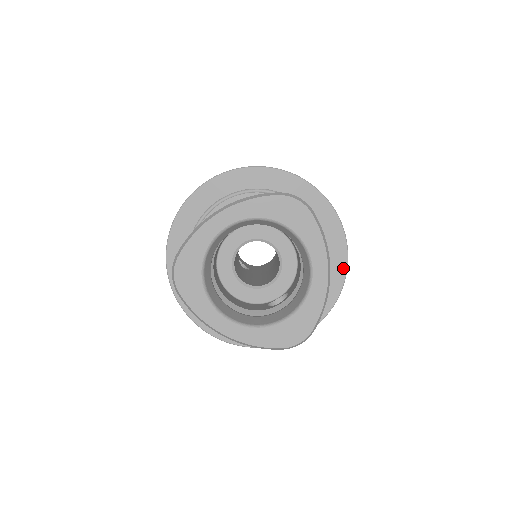
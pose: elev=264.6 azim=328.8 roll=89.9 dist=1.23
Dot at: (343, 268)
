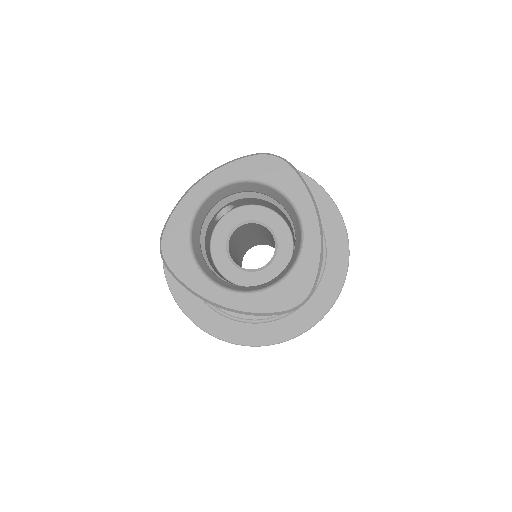
Dot at: (345, 248)
